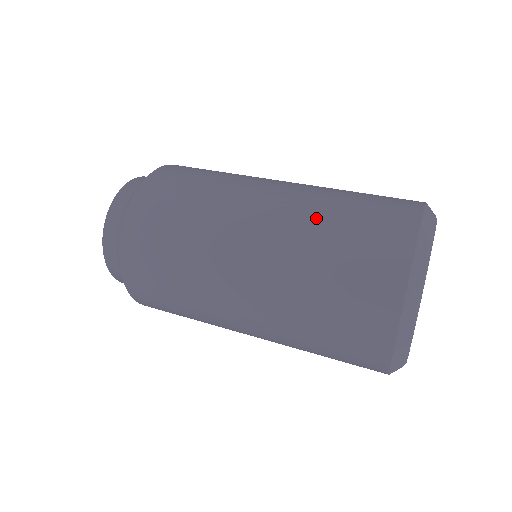
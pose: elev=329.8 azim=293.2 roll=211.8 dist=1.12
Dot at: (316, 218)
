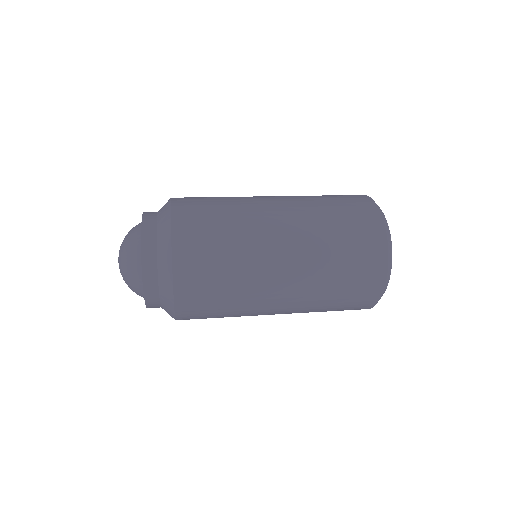
Dot at: occluded
